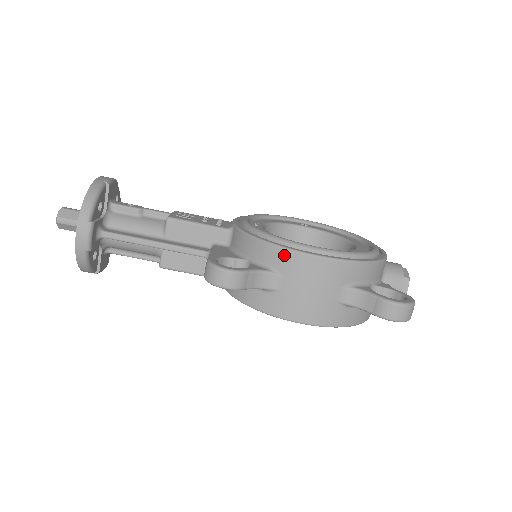
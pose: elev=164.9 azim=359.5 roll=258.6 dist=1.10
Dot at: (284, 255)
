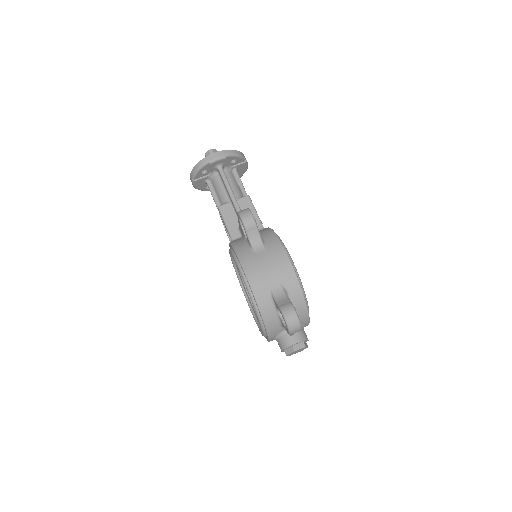
Dot at: (277, 243)
